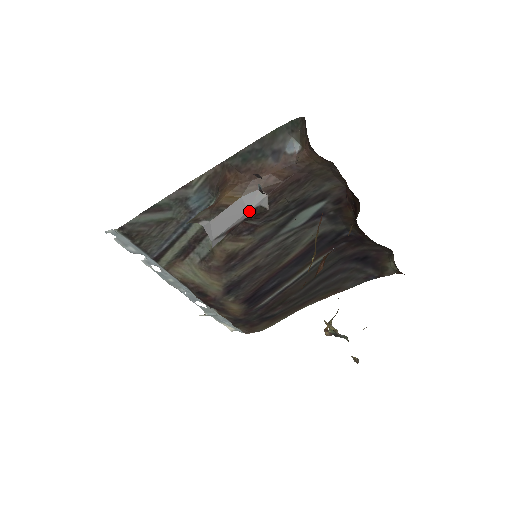
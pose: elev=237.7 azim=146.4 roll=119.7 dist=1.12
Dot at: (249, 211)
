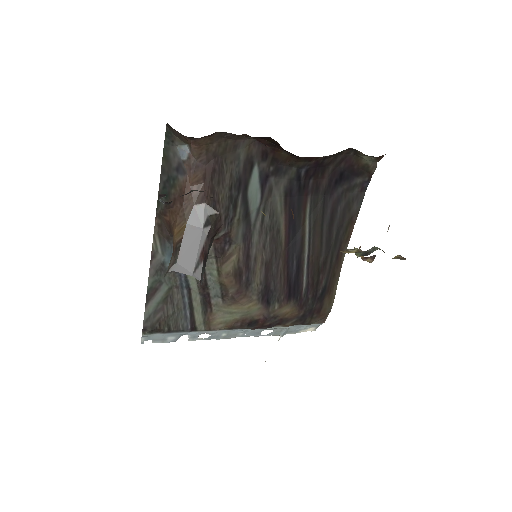
Dot at: (204, 228)
